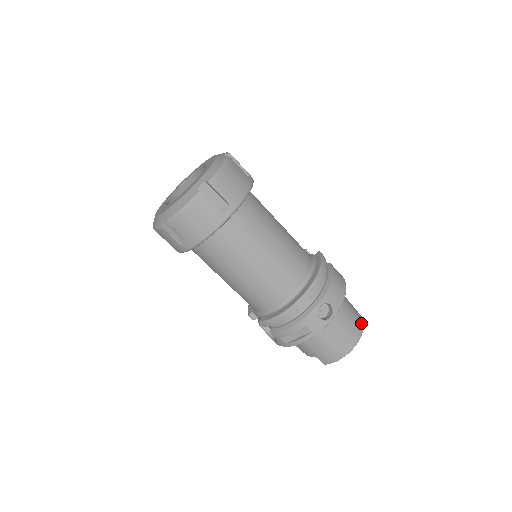
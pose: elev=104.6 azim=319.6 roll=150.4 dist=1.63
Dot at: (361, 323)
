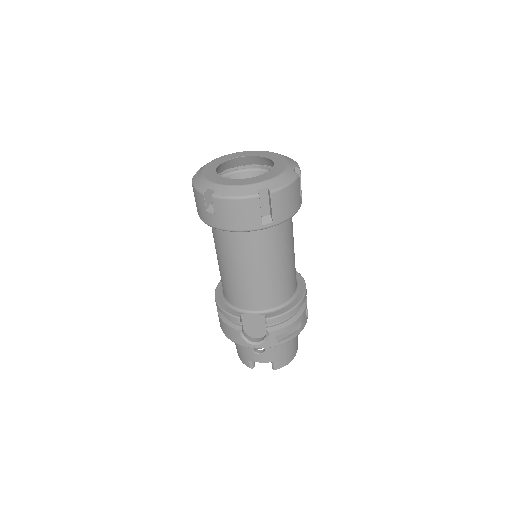
Dot at: occluded
